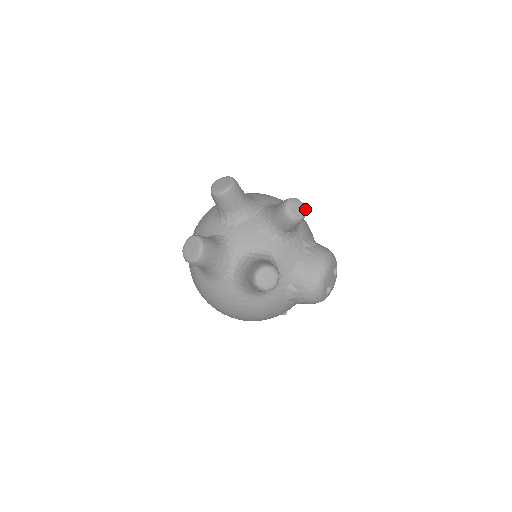
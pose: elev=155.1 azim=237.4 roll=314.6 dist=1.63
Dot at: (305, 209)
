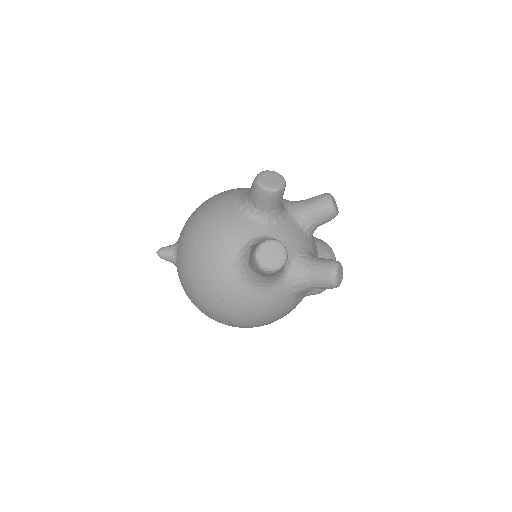
Dot at: occluded
